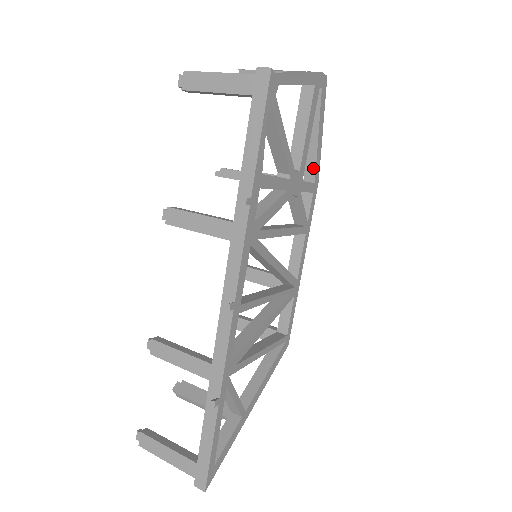
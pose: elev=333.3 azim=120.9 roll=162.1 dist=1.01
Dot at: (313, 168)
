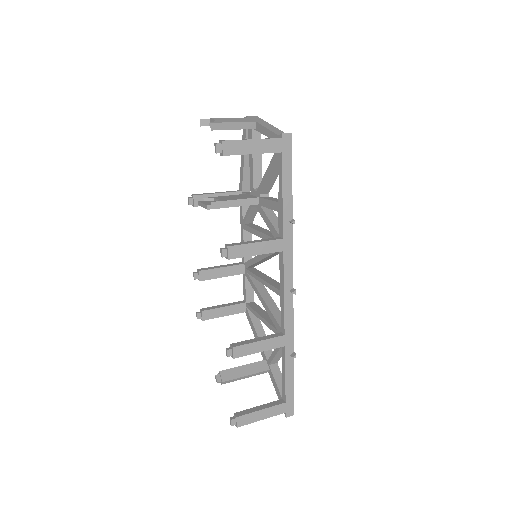
Dot at: (249, 182)
